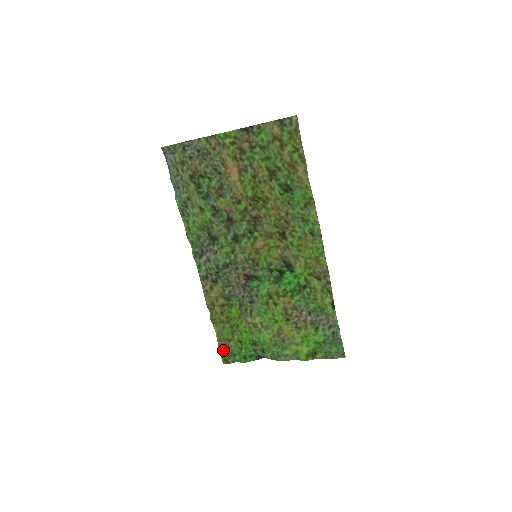
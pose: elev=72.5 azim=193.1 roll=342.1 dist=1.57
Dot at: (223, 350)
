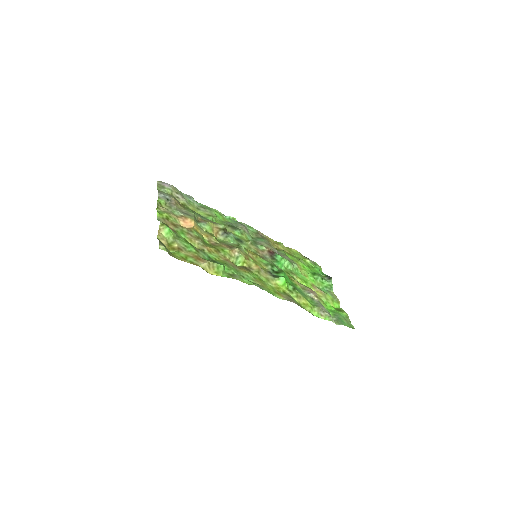
Dot at: (308, 258)
